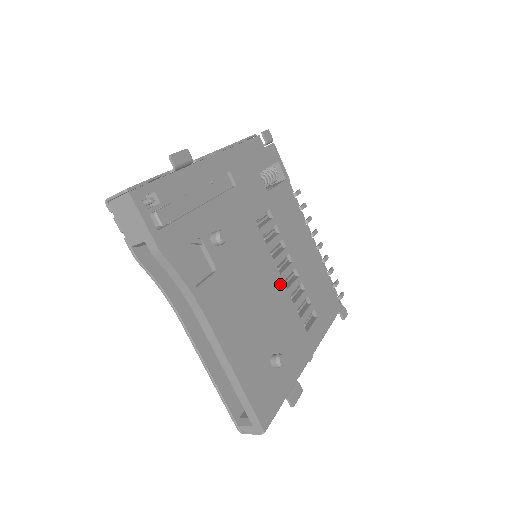
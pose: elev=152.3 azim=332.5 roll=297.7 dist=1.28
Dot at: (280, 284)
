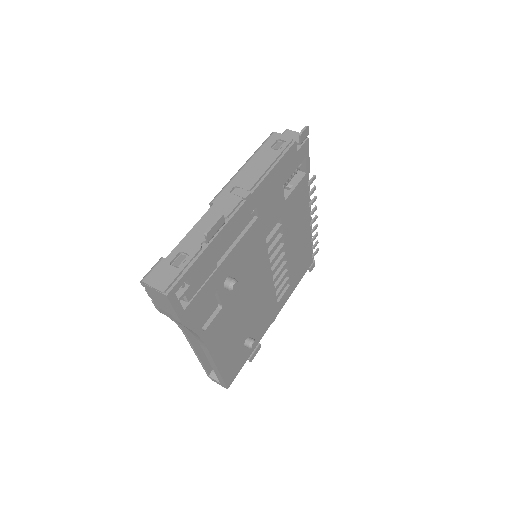
Dot at: (269, 280)
